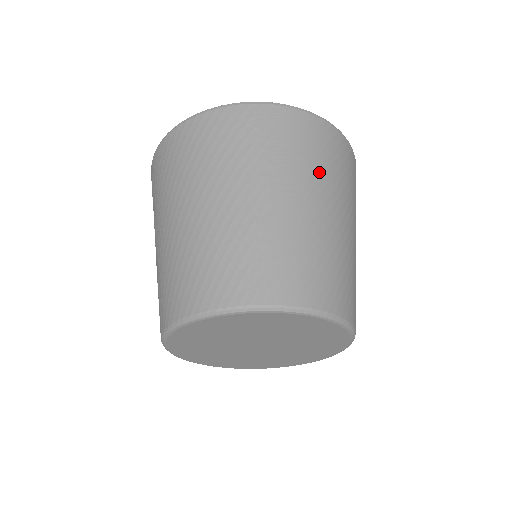
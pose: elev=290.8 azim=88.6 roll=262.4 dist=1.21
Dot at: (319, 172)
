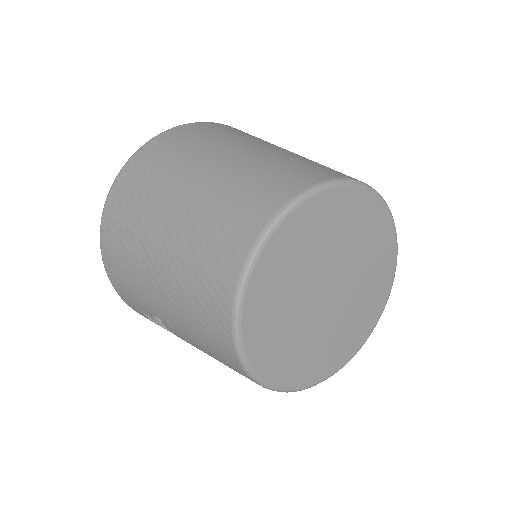
Dot at: (228, 137)
